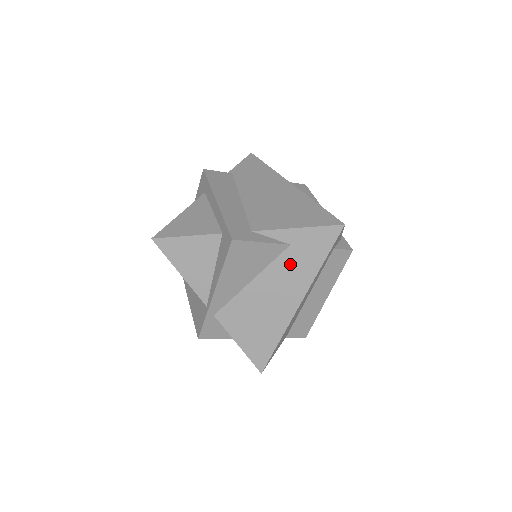
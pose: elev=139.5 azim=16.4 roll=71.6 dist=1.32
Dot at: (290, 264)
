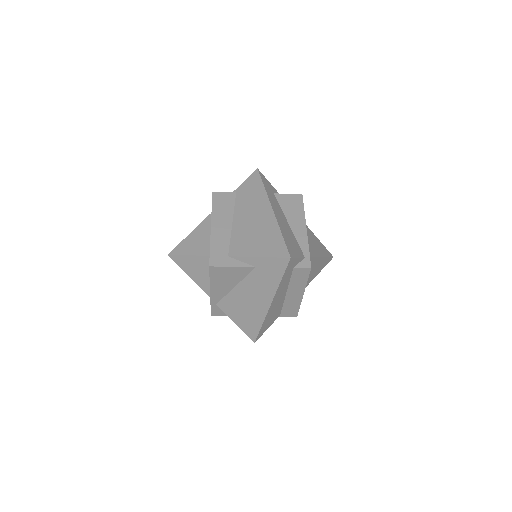
Dot at: (258, 279)
